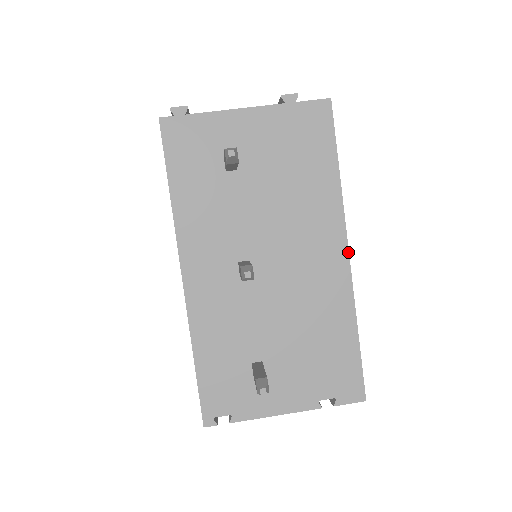
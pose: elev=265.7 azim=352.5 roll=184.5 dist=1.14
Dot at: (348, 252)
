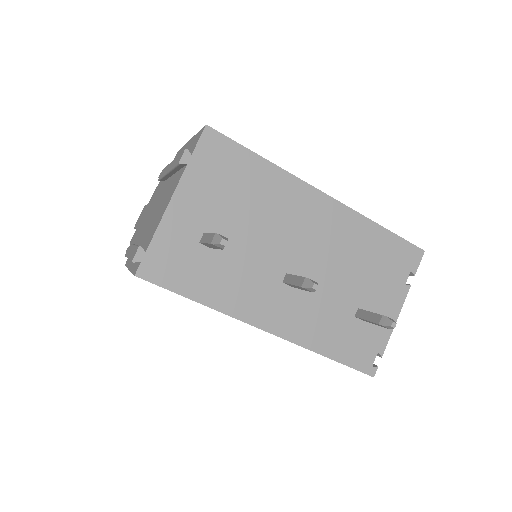
Dot at: (325, 194)
